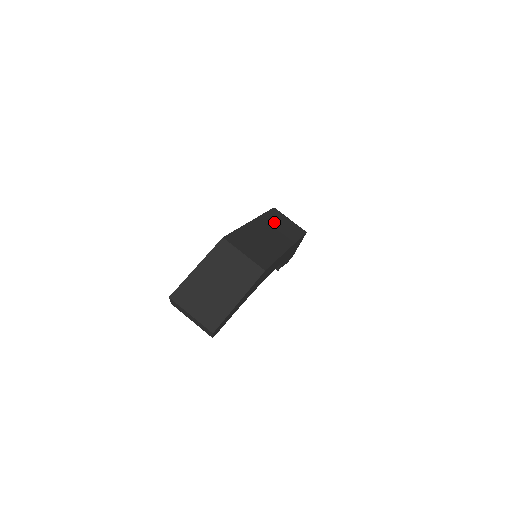
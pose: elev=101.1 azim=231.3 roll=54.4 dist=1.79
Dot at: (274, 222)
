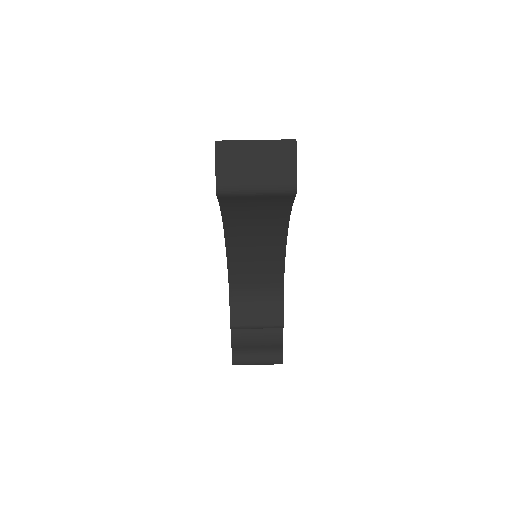
Dot at: occluded
